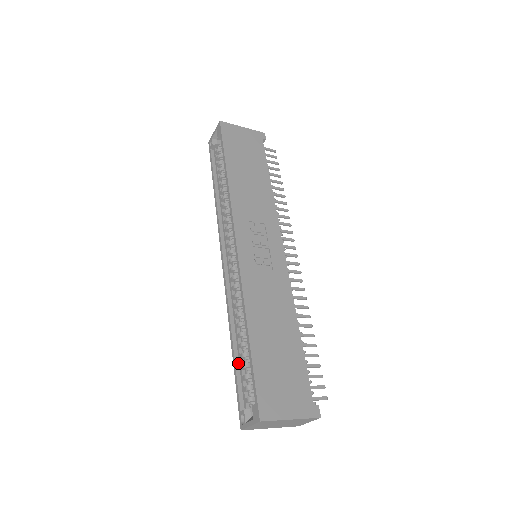
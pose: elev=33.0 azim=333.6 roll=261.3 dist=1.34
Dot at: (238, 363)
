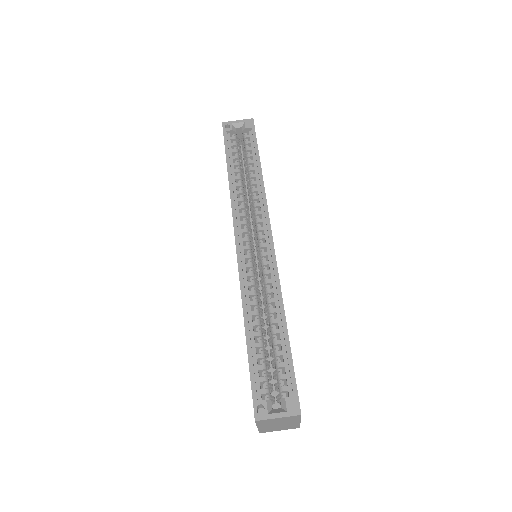
Dot at: (252, 351)
